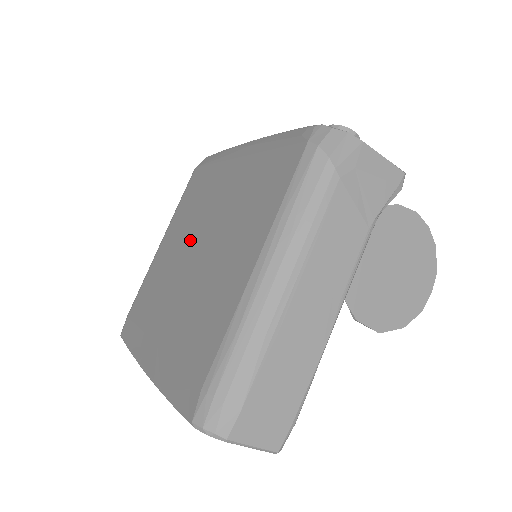
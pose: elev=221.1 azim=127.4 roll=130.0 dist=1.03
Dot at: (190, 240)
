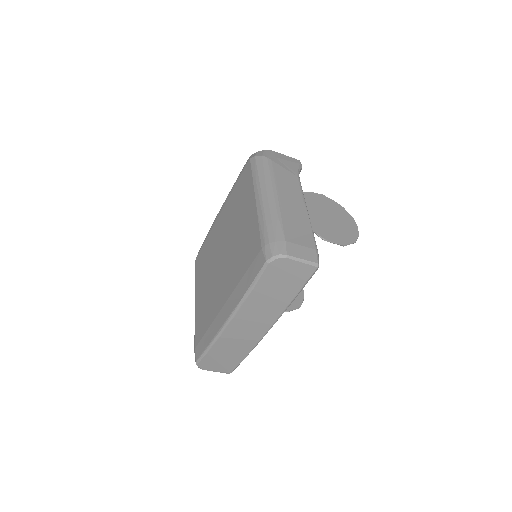
Dot at: (215, 263)
